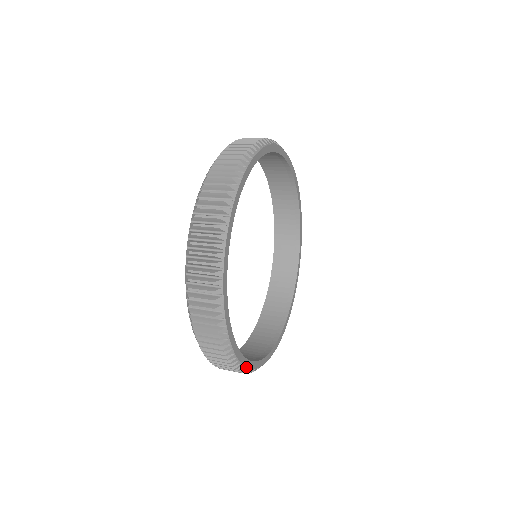
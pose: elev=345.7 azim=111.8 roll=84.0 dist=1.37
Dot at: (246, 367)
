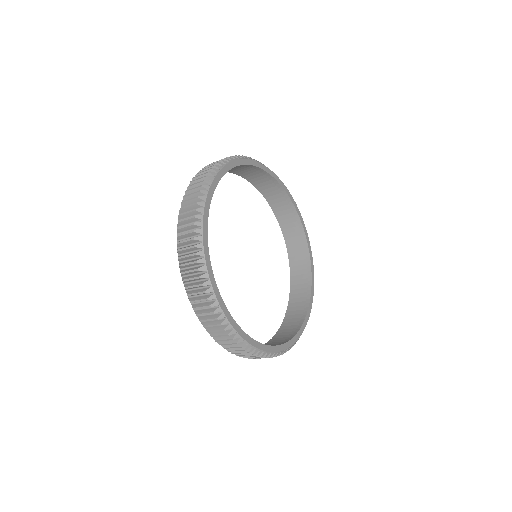
Dot at: (208, 273)
